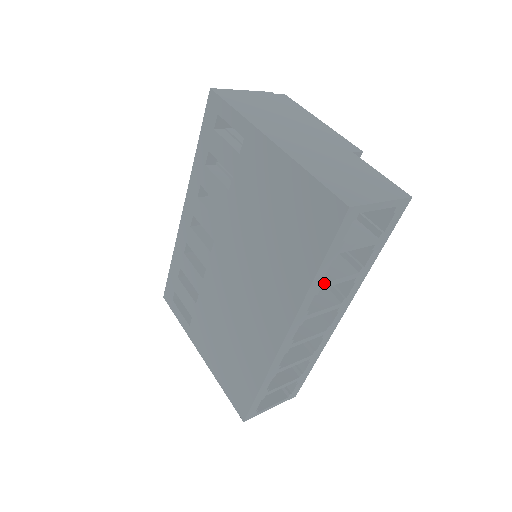
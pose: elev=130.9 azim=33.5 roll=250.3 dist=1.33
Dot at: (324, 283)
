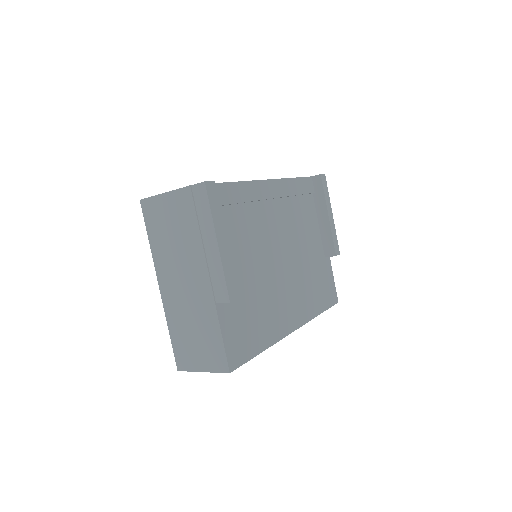
Dot at: occluded
